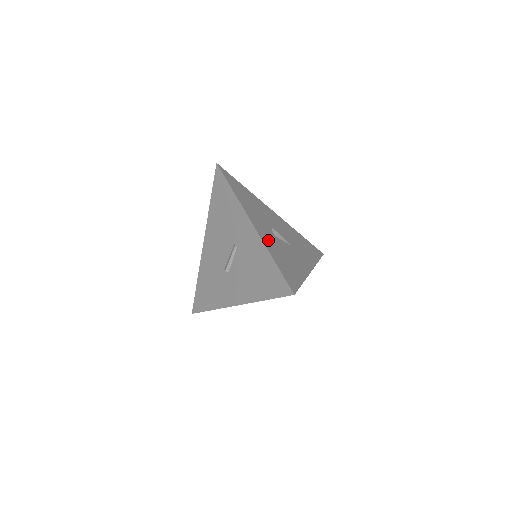
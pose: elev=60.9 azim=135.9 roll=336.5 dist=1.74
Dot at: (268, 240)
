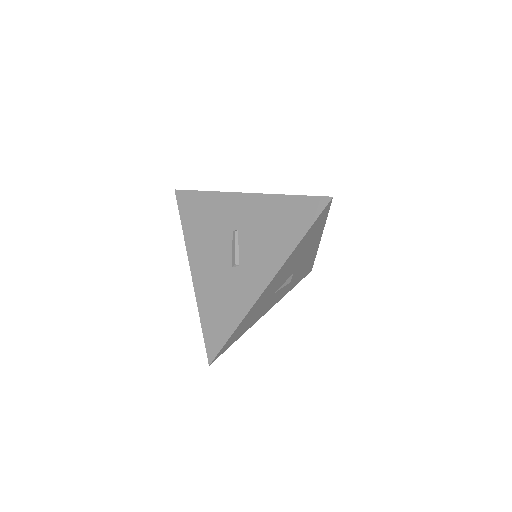
Dot at: occluded
